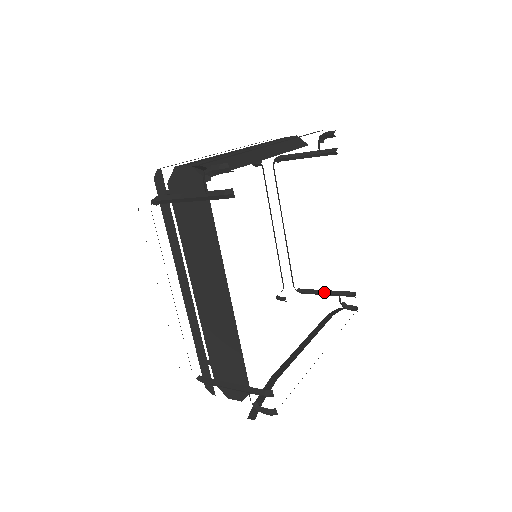
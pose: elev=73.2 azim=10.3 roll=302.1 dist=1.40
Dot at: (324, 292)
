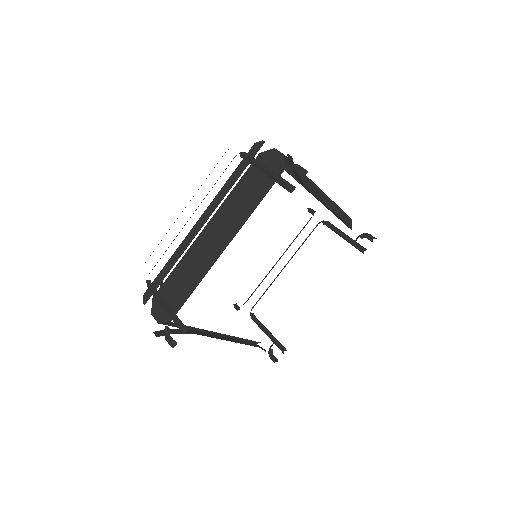
Dot at: (267, 331)
